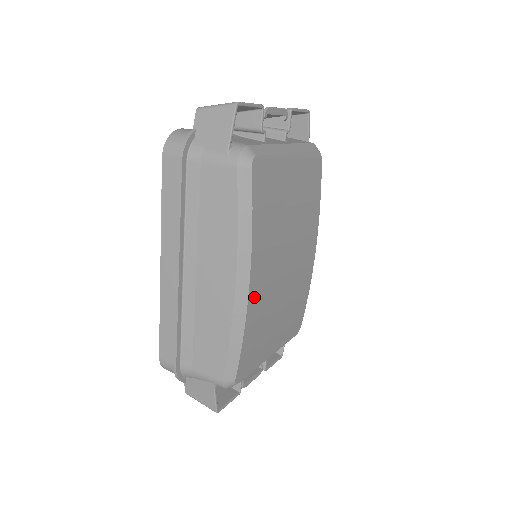
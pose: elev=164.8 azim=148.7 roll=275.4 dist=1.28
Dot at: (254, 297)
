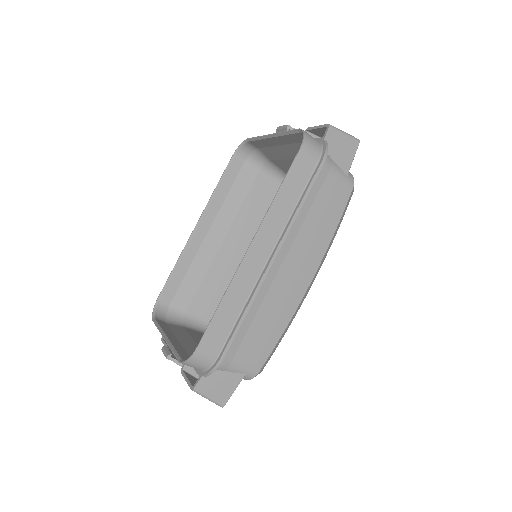
Dot at: occluded
